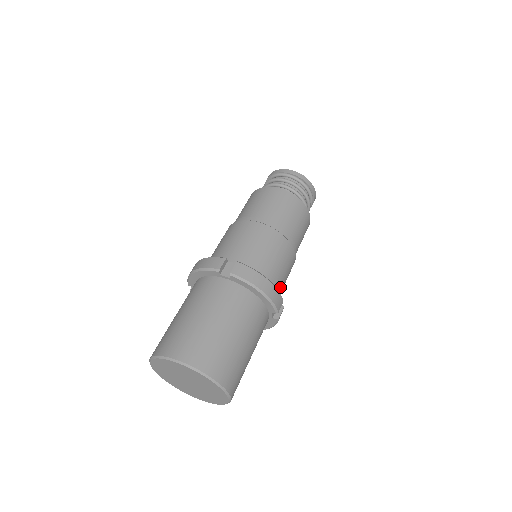
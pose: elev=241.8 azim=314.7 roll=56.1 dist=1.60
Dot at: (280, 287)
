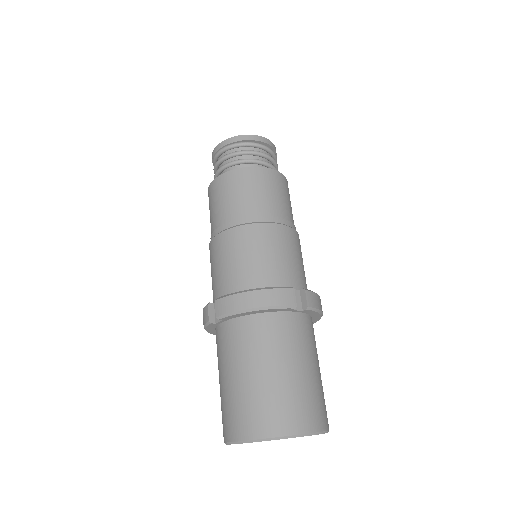
Dot at: (286, 274)
